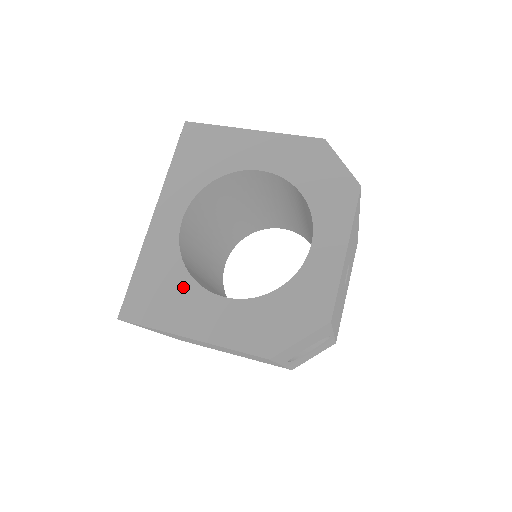
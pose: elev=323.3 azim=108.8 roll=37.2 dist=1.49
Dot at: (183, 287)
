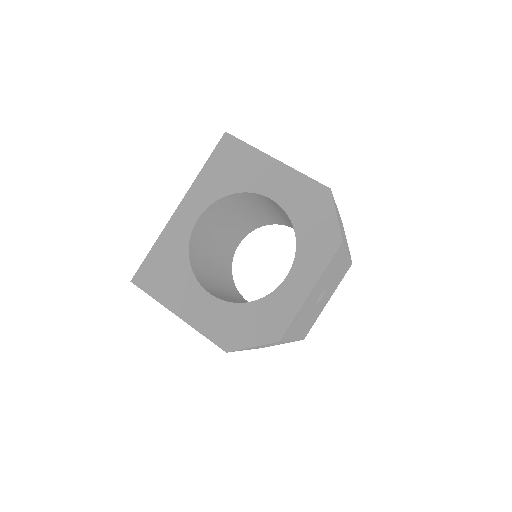
Dot at: (183, 274)
